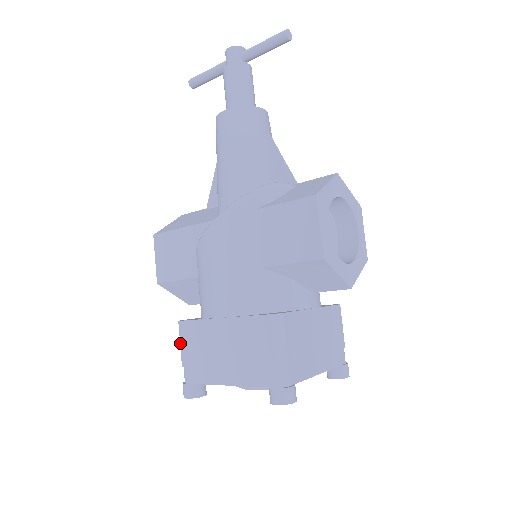
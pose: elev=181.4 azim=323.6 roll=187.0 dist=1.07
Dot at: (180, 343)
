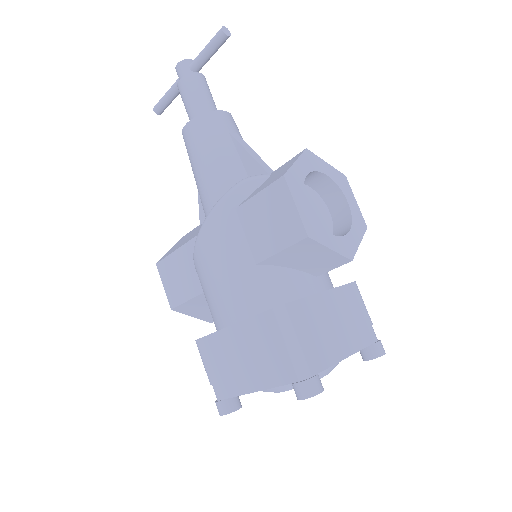
Dot at: occluded
